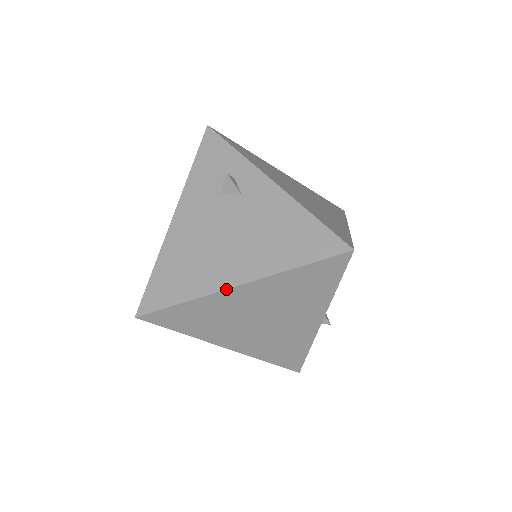
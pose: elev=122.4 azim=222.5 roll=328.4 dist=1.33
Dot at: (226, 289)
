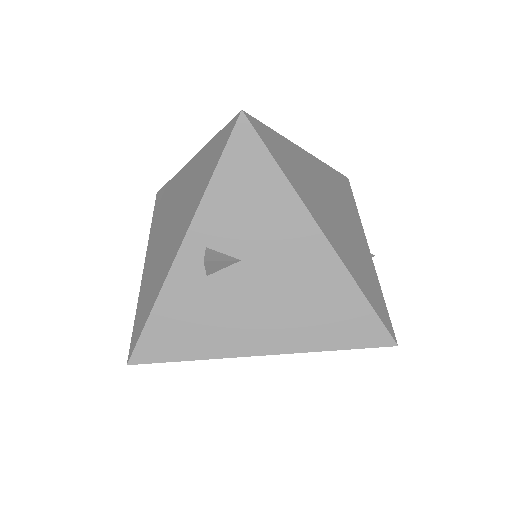
Dot at: (301, 148)
